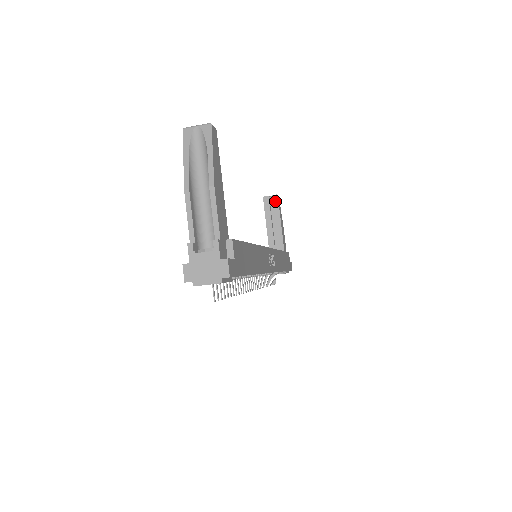
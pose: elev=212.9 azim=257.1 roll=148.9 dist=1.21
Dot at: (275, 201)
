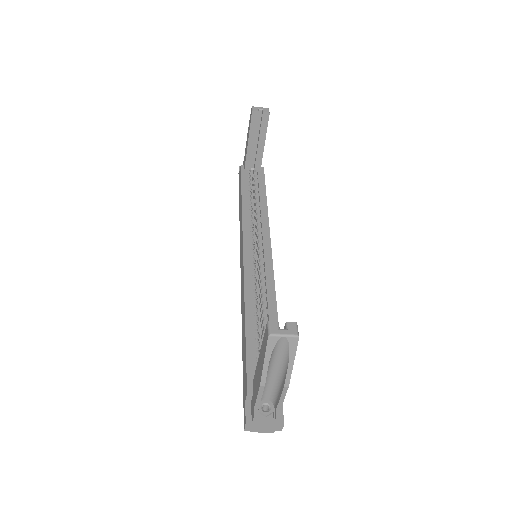
Dot at: (265, 119)
